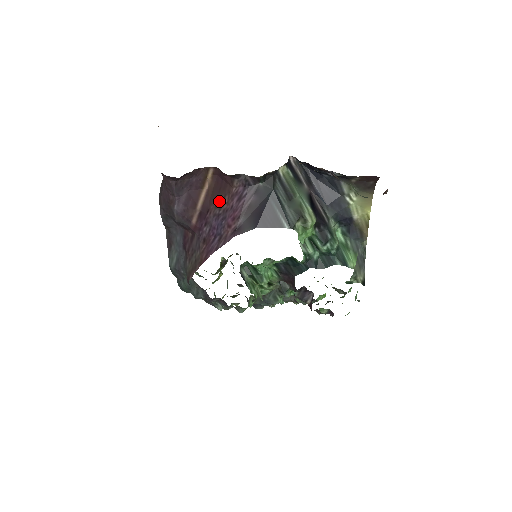
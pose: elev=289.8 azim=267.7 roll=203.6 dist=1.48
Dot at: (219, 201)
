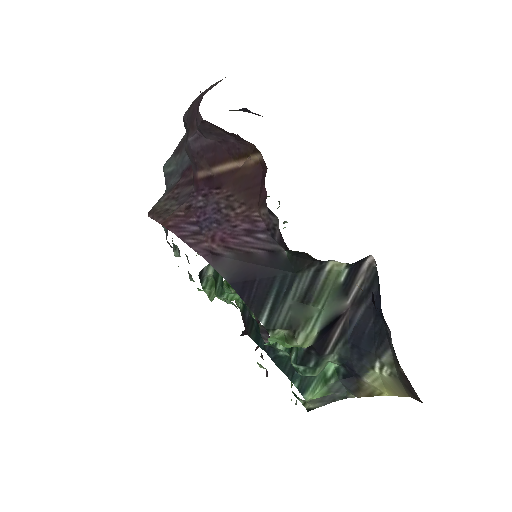
Dot at: (235, 198)
